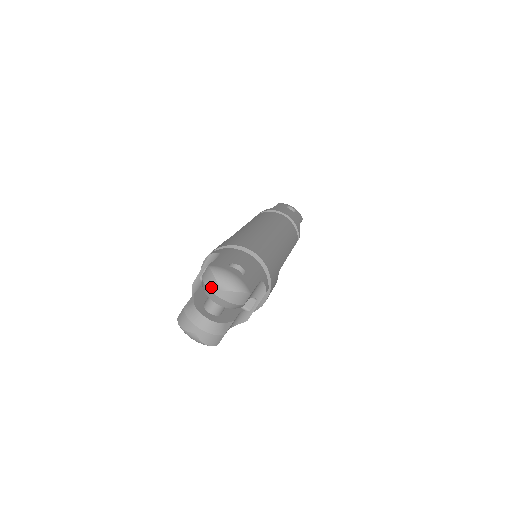
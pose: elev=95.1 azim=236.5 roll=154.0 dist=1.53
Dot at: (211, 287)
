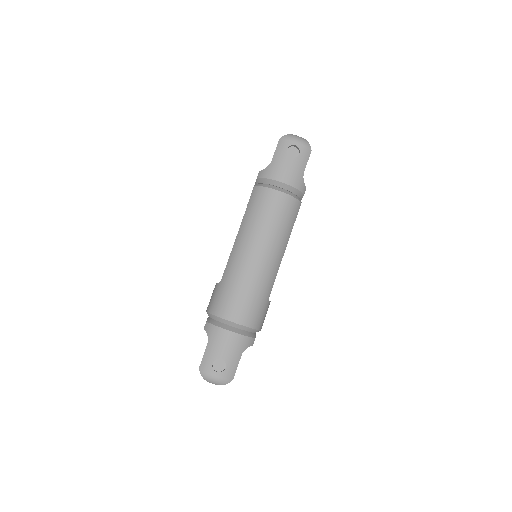
Dot at: occluded
